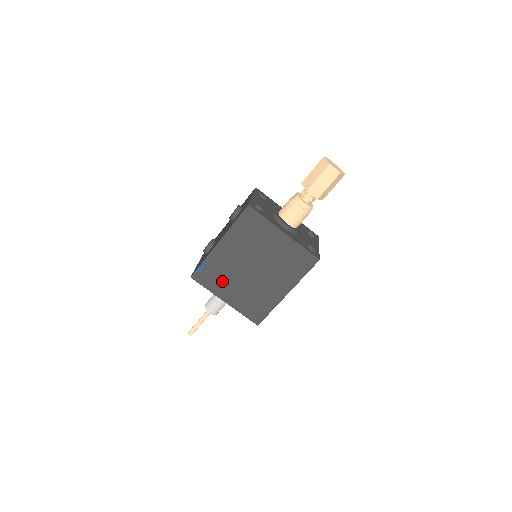
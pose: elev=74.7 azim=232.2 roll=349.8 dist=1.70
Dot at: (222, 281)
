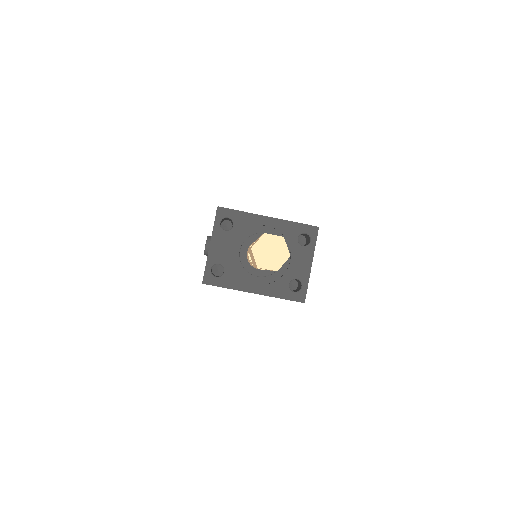
Dot at: occluded
